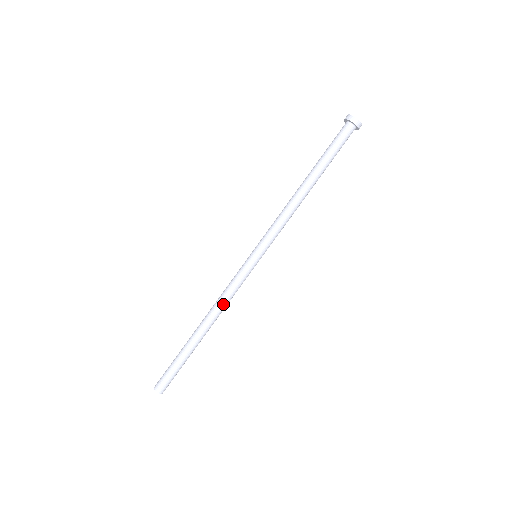
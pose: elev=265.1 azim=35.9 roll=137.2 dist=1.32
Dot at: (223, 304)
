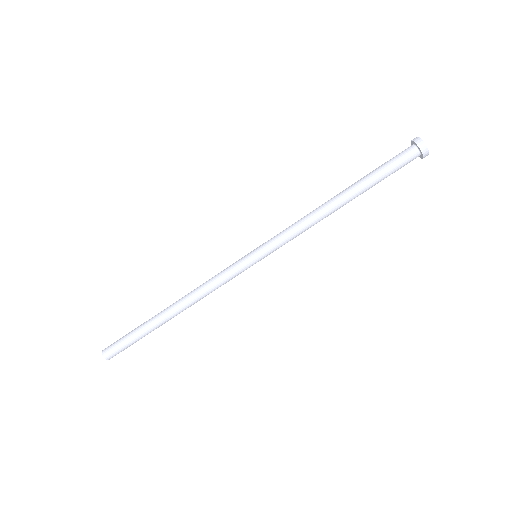
Dot at: (201, 292)
